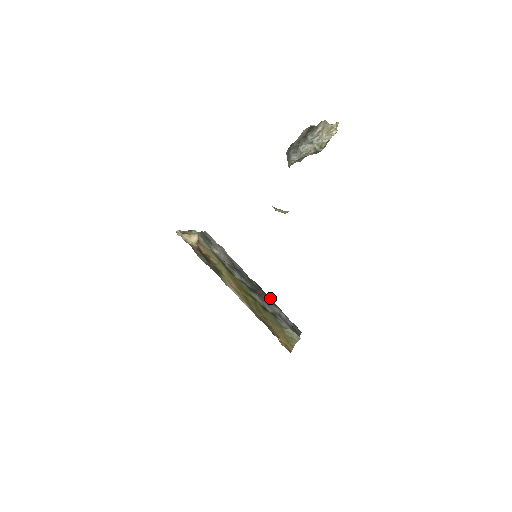
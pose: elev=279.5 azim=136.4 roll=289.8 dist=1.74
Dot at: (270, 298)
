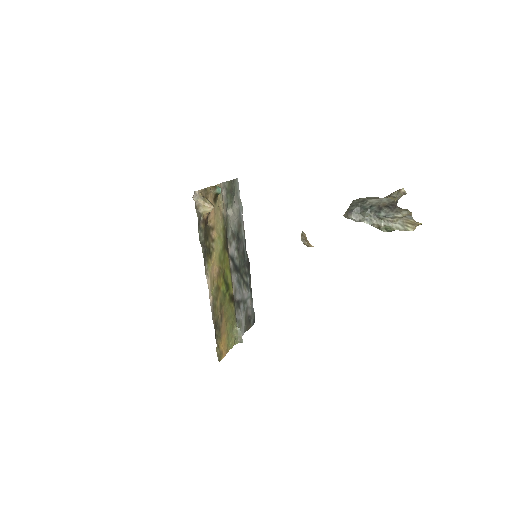
Dot at: (250, 278)
